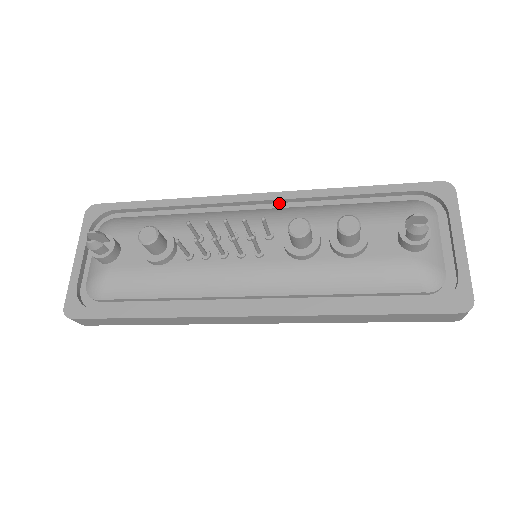
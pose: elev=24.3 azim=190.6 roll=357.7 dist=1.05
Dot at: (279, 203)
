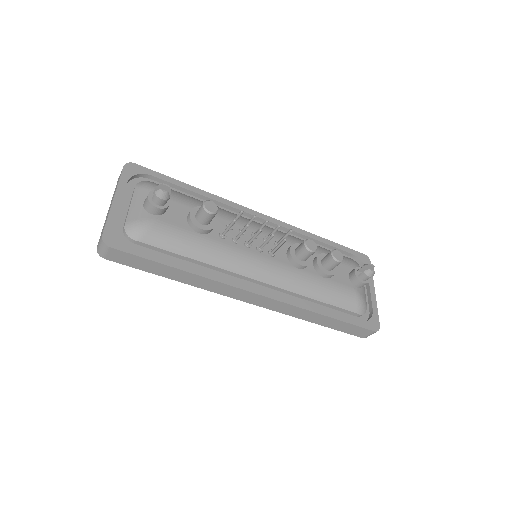
Dot at: (274, 227)
